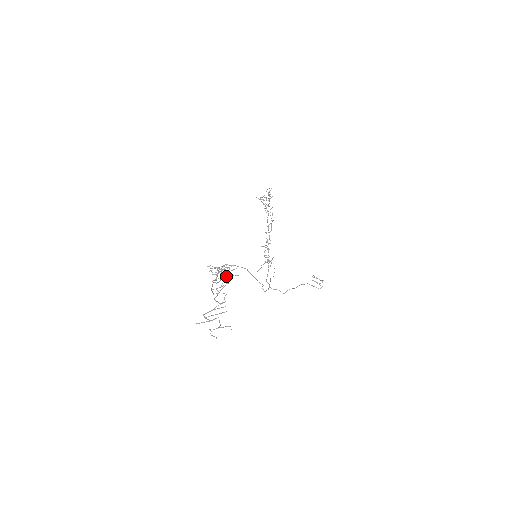
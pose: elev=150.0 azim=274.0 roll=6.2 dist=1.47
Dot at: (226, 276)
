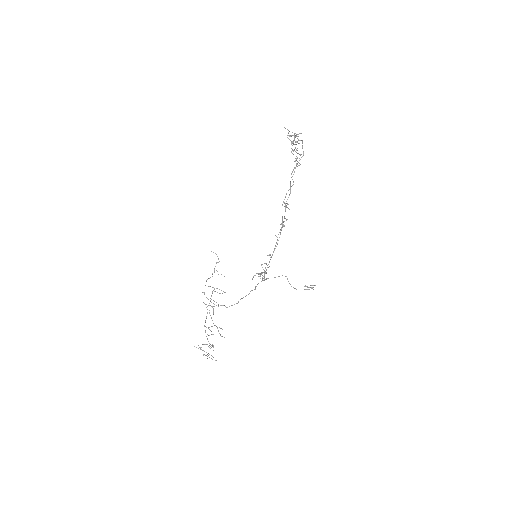
Dot at: (216, 326)
